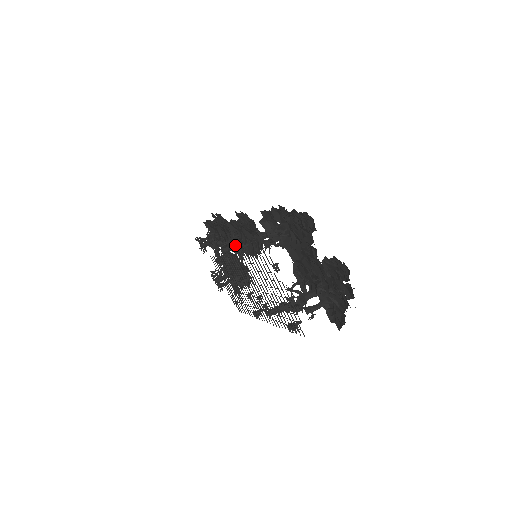
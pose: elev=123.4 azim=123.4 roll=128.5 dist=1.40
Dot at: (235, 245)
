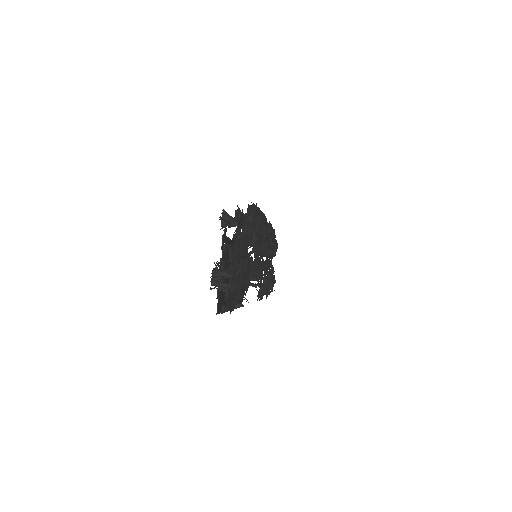
Dot at: (249, 240)
